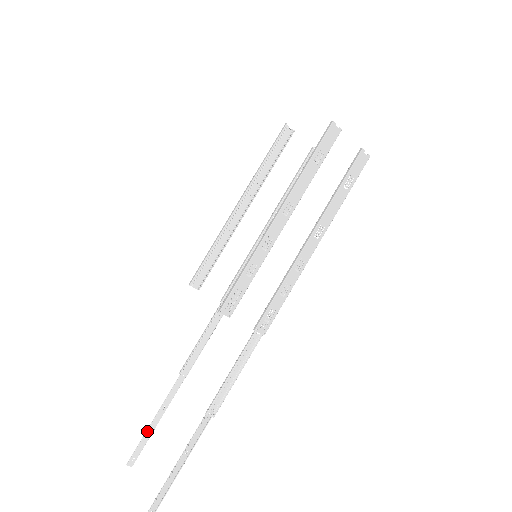
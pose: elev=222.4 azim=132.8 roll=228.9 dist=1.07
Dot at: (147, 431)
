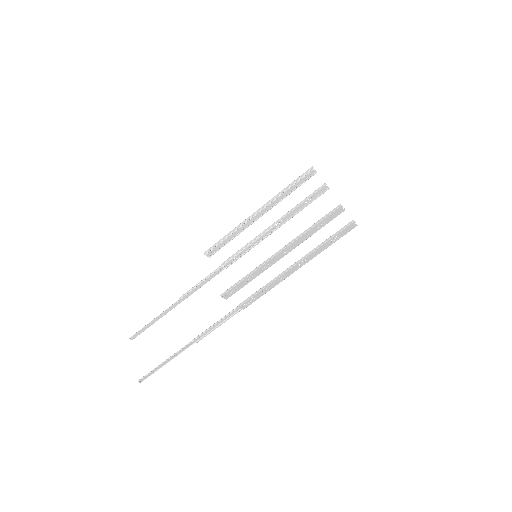
Dot at: (148, 324)
